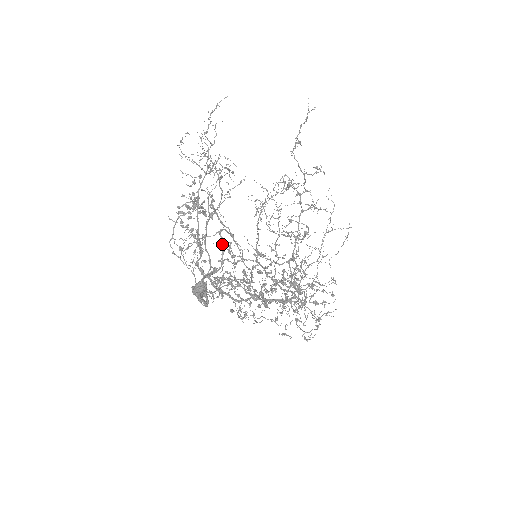
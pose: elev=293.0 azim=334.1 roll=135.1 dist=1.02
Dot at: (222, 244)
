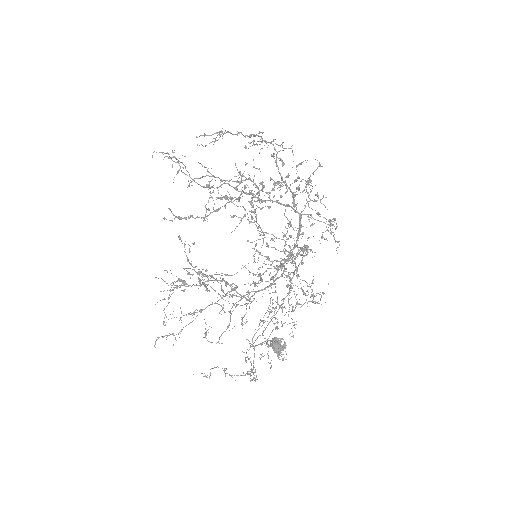
Dot at: occluded
